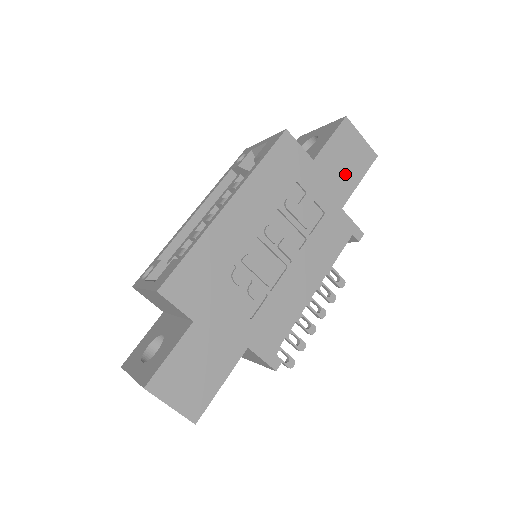
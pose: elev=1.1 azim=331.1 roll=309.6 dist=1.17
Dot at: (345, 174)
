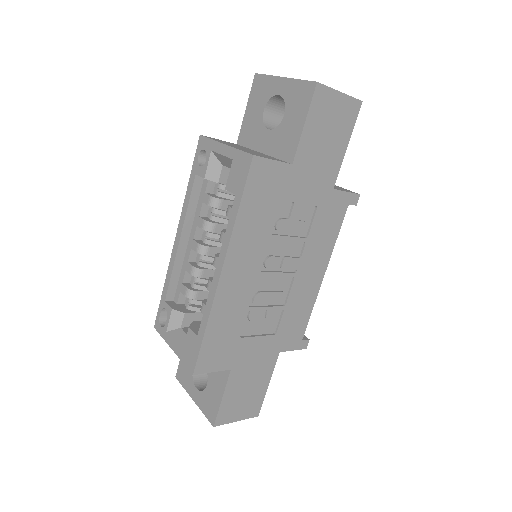
Dot at: (330, 151)
